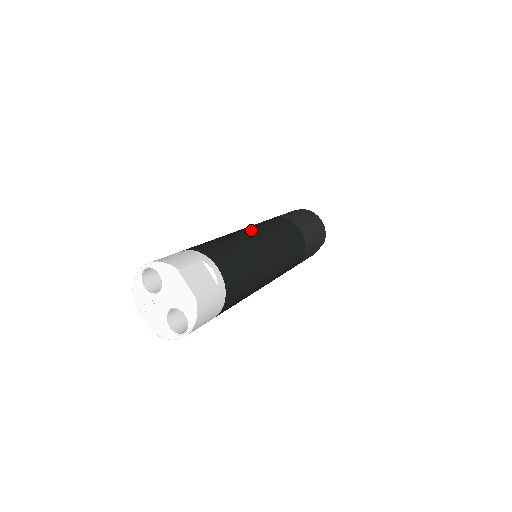
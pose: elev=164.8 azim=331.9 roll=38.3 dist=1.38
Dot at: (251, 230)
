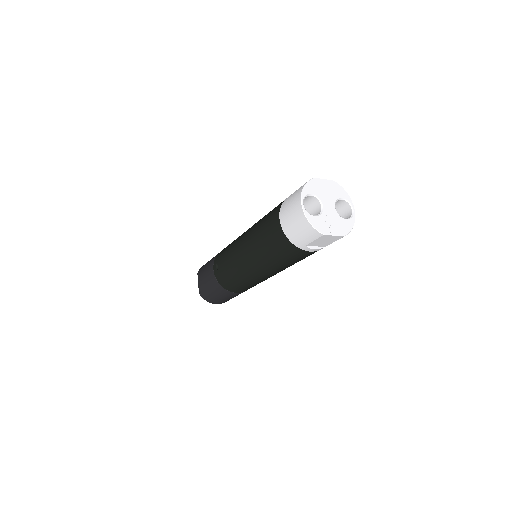
Dot at: (244, 232)
